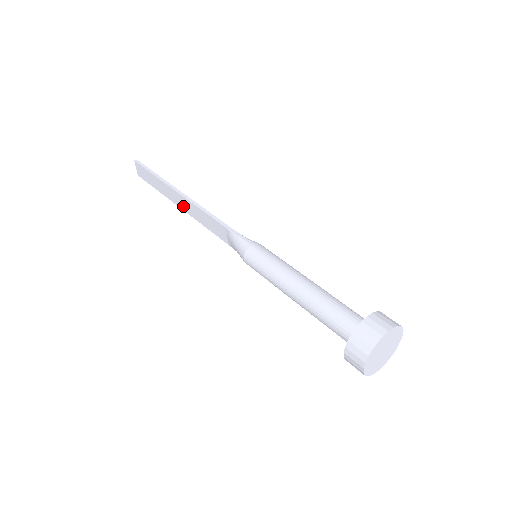
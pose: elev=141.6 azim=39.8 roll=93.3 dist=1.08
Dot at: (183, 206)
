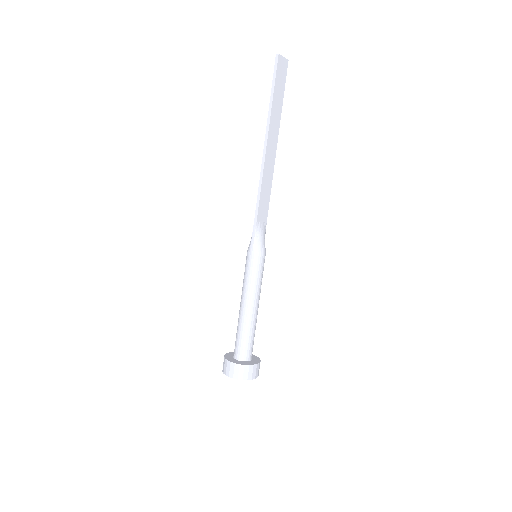
Dot at: (270, 152)
